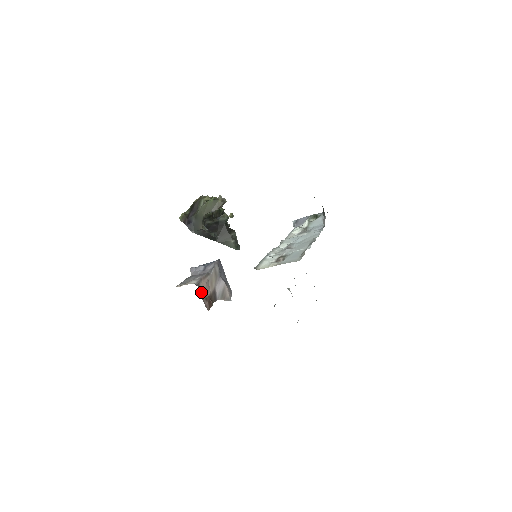
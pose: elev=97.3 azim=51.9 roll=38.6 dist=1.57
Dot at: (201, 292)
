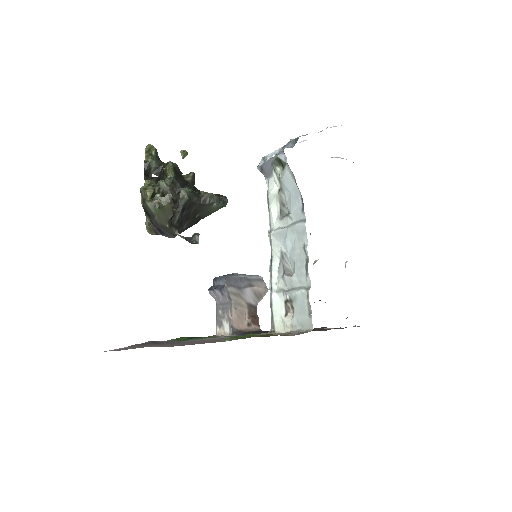
Dot at: (240, 328)
